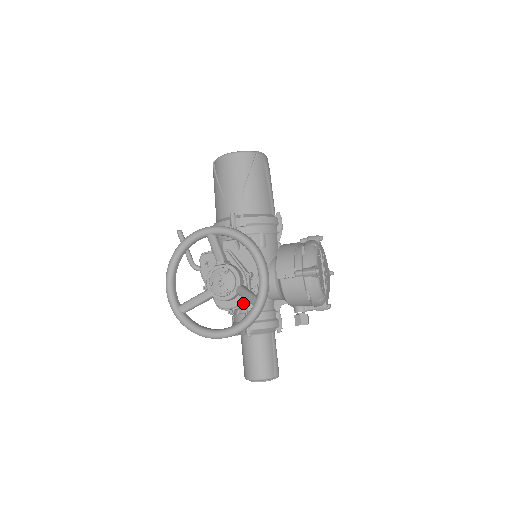
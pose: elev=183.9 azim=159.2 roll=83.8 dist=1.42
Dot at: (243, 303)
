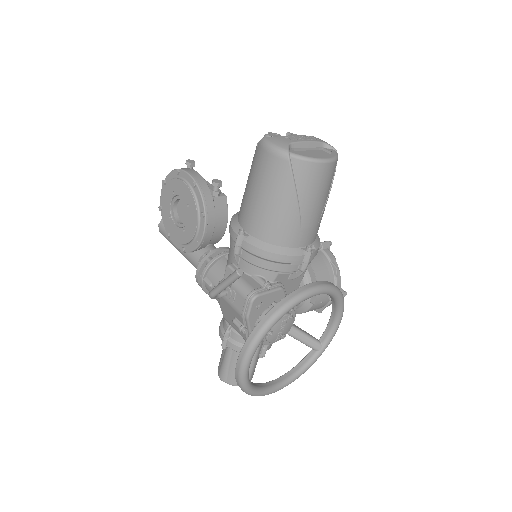
Dot at: occluded
